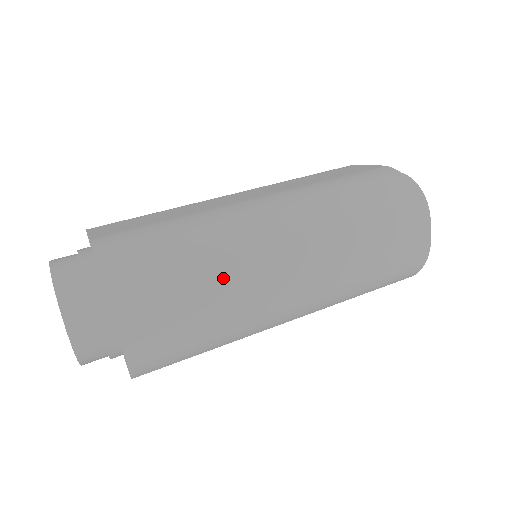
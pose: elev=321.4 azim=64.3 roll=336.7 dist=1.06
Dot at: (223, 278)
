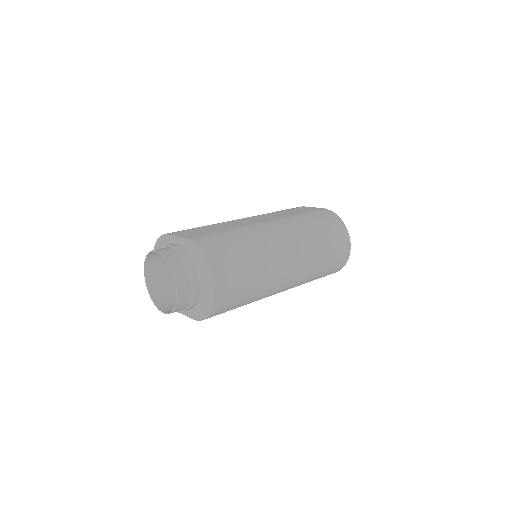
Dot at: (260, 262)
